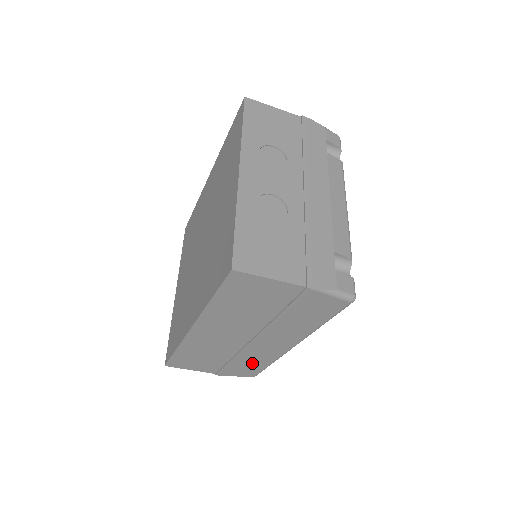
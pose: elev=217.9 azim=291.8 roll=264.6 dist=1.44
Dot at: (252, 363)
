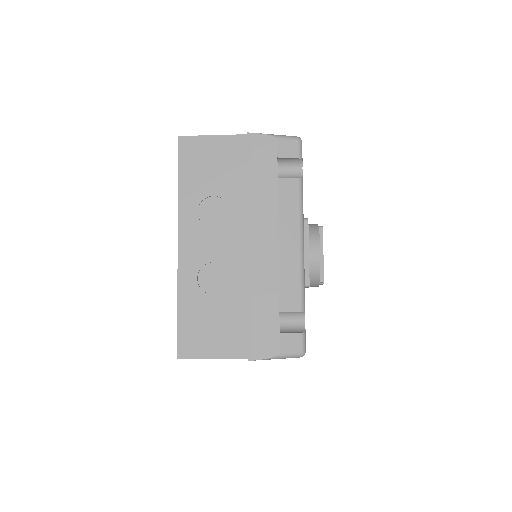
Dot at: occluded
